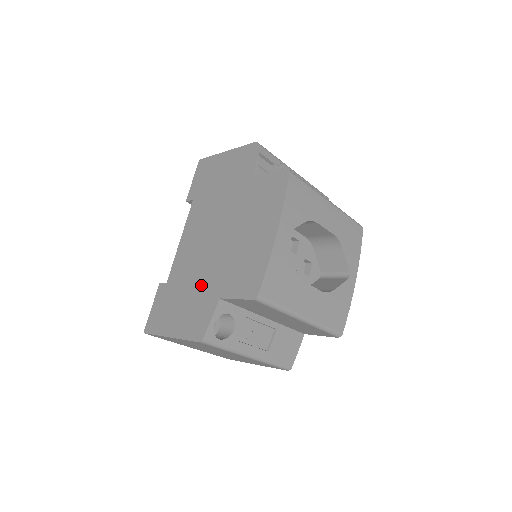
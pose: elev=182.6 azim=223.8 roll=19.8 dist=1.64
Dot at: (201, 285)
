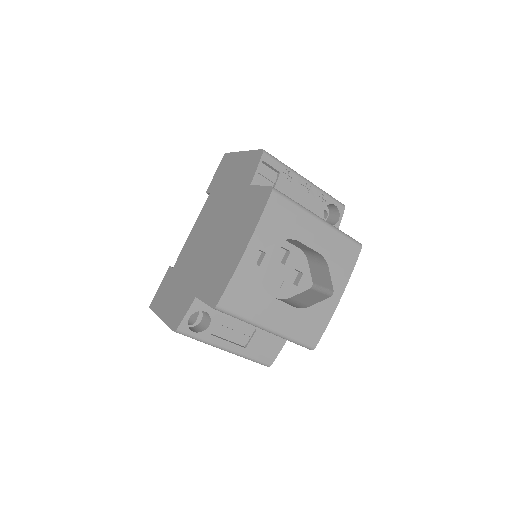
Dot at: (190, 279)
